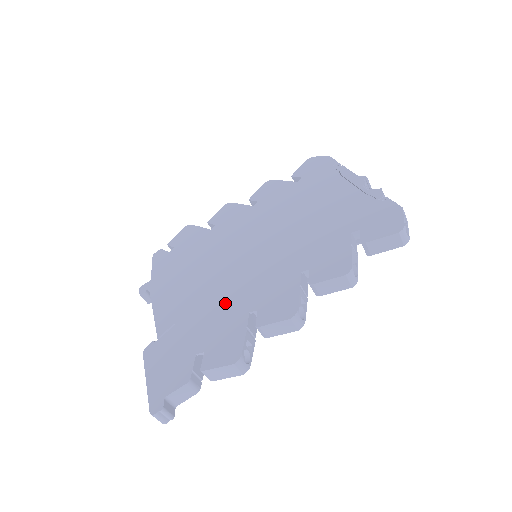
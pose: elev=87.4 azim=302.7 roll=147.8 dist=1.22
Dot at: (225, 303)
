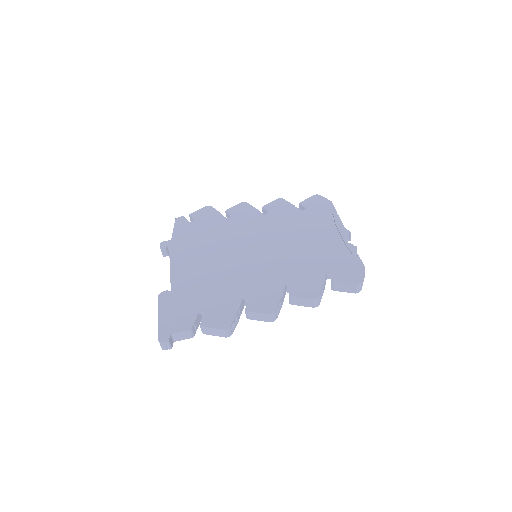
Dot at: (227, 284)
